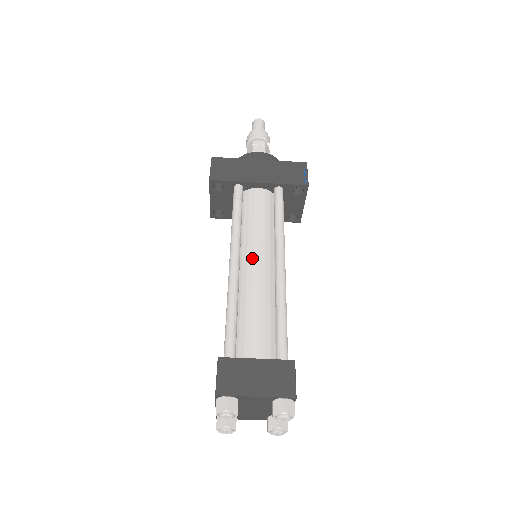
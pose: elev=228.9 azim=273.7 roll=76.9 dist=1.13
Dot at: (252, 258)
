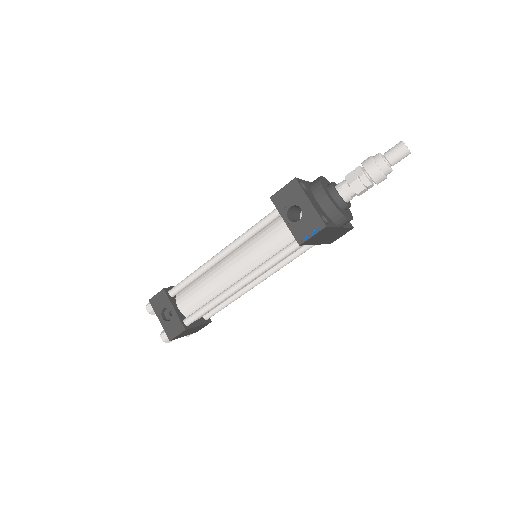
Dot at: (252, 281)
